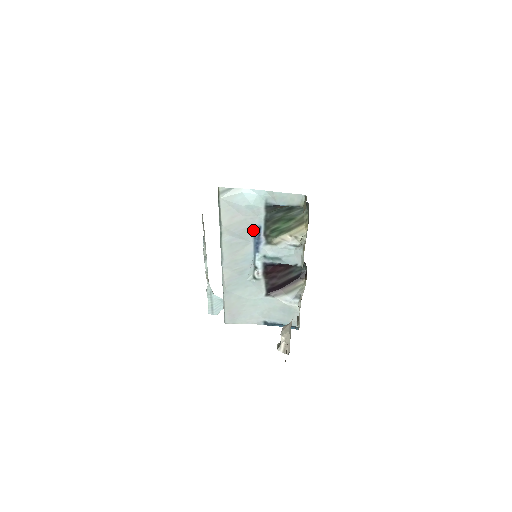
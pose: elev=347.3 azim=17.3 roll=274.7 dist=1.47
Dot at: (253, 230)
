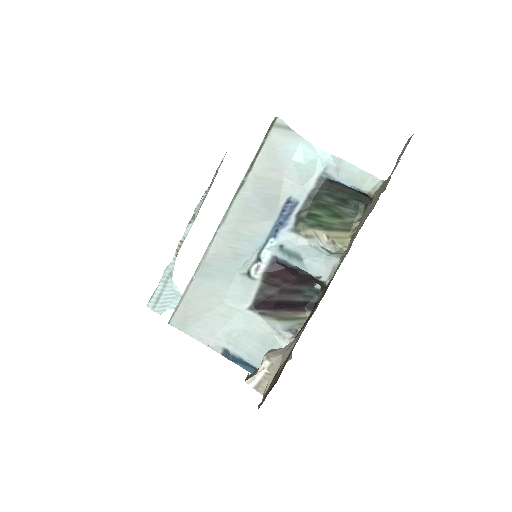
Dot at: (285, 203)
